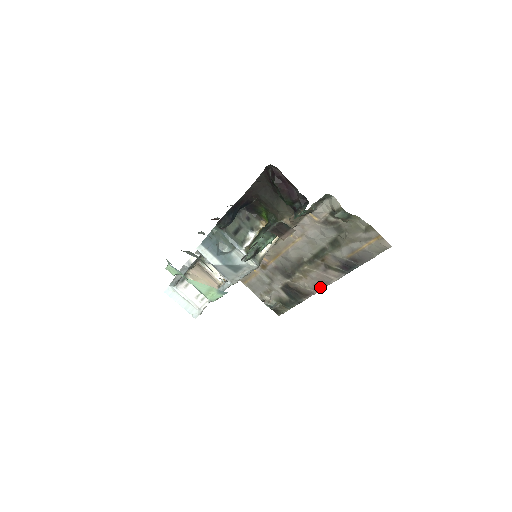
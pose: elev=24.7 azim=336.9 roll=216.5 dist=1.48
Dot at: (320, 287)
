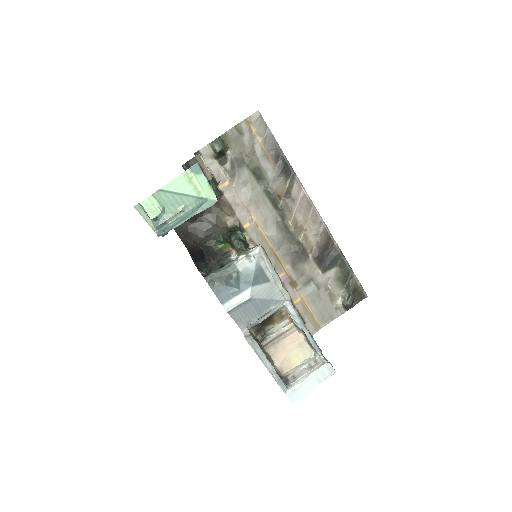
Dot at: (316, 216)
